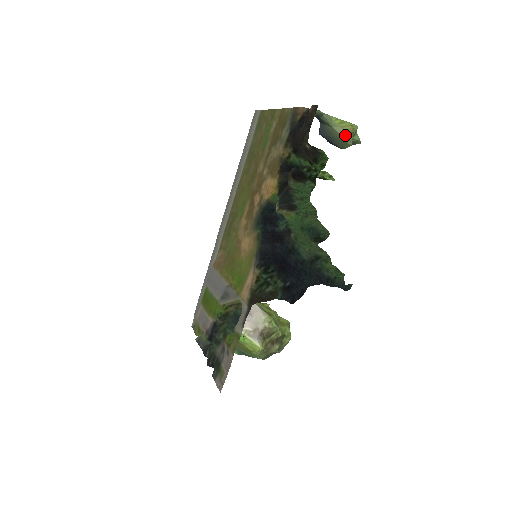
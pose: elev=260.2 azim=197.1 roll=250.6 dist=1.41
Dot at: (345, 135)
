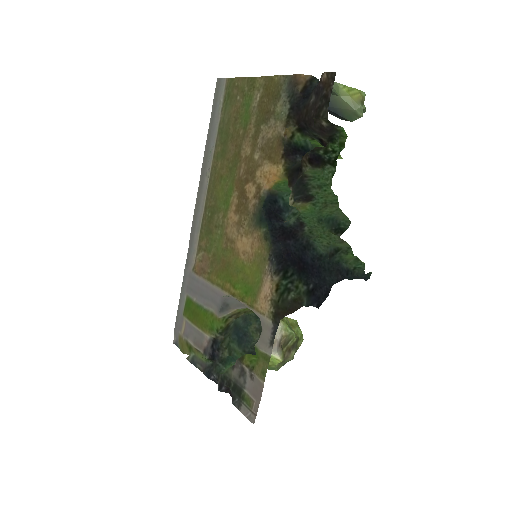
Dot at: (355, 105)
